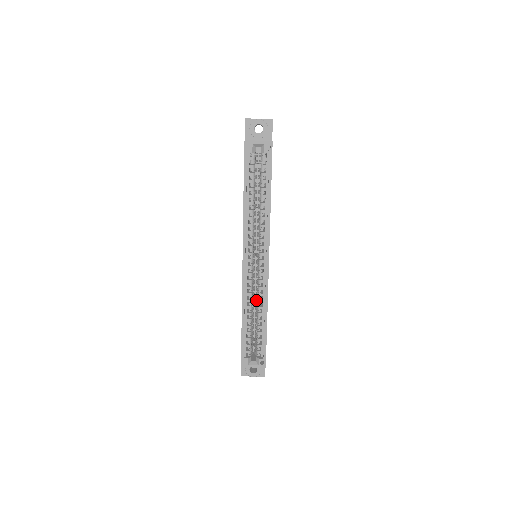
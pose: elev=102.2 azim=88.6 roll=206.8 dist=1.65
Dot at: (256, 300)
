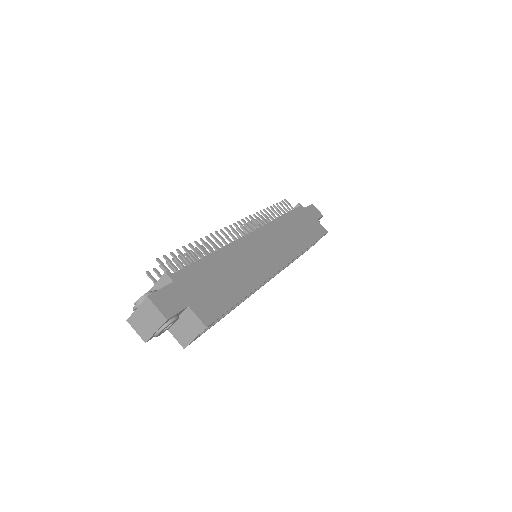
Dot at: occluded
